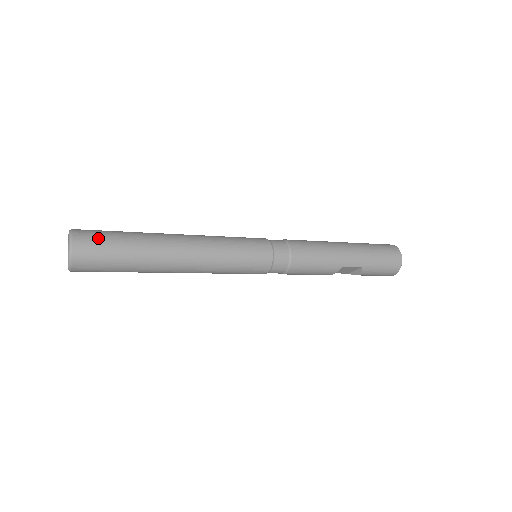
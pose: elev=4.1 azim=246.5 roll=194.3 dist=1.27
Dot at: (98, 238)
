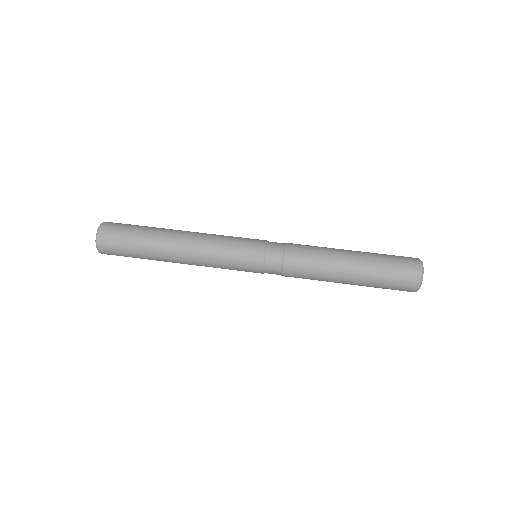
Dot at: (115, 250)
